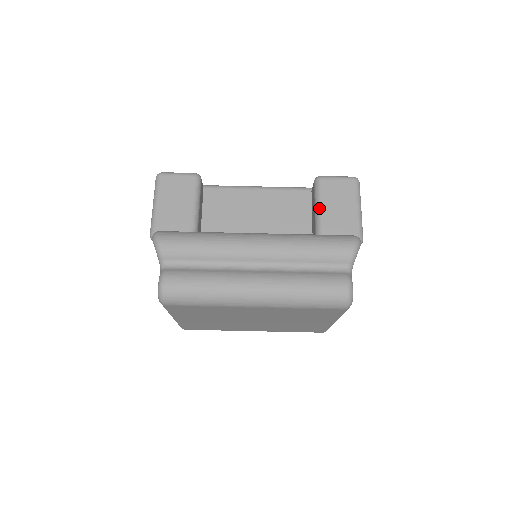
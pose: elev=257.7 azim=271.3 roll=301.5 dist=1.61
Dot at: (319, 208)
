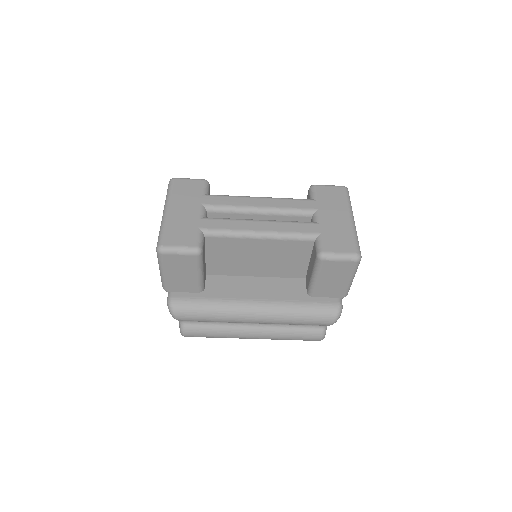
Dot at: (315, 279)
